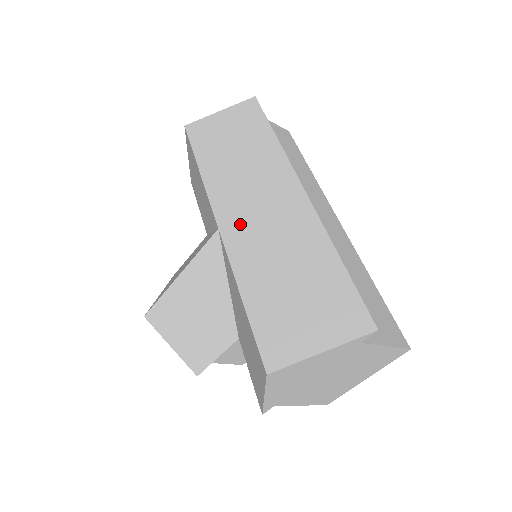
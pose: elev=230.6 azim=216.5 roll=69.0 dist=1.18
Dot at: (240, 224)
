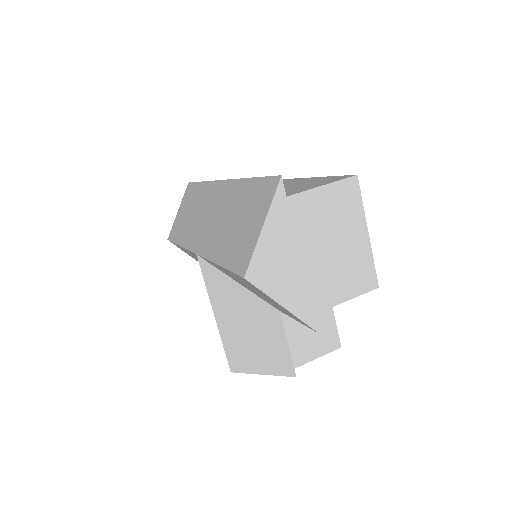
Dot at: (204, 237)
